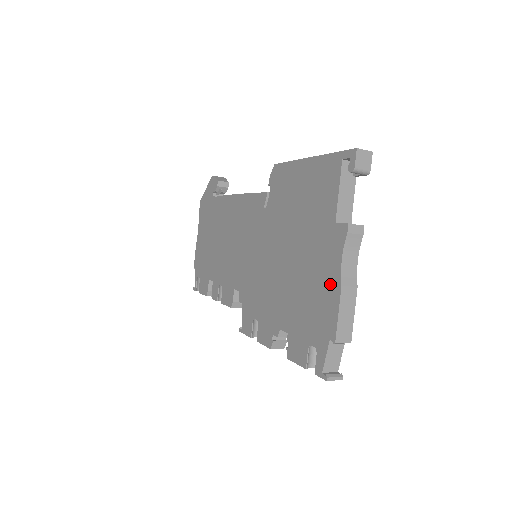
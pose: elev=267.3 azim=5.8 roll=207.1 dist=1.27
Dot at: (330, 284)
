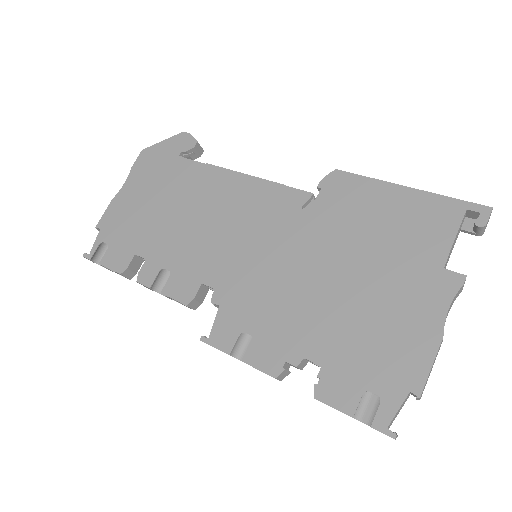
Dot at: (423, 330)
